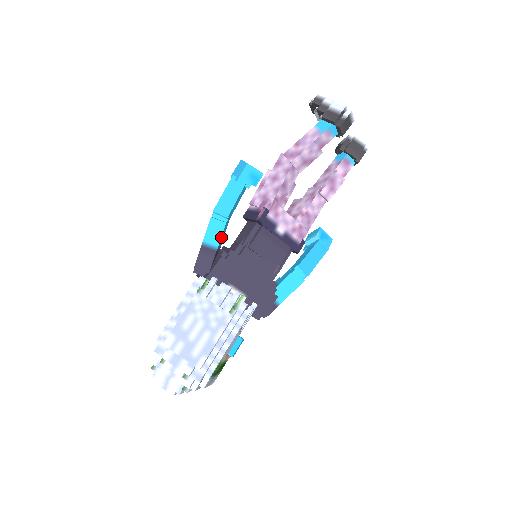
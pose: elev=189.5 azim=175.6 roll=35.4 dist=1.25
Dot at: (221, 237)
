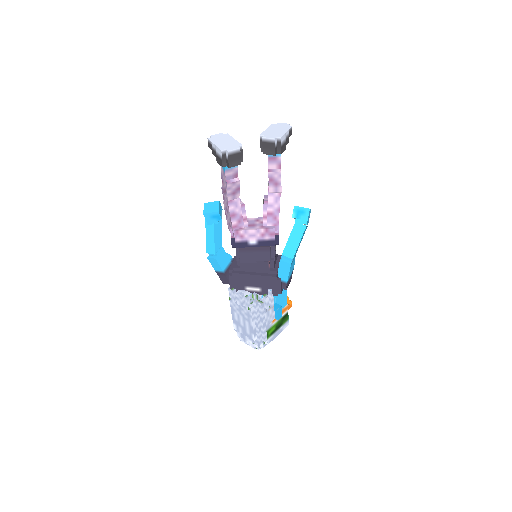
Dot at: (220, 265)
